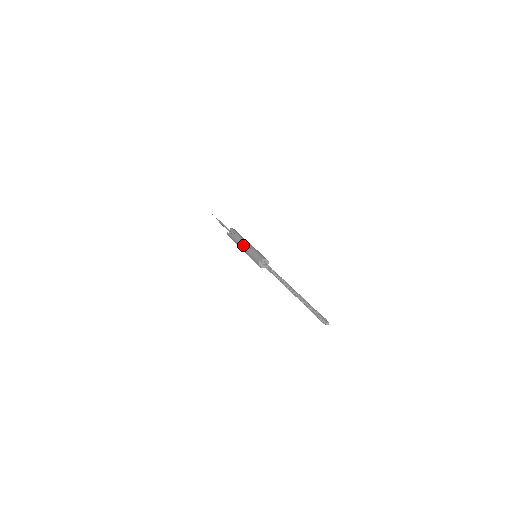
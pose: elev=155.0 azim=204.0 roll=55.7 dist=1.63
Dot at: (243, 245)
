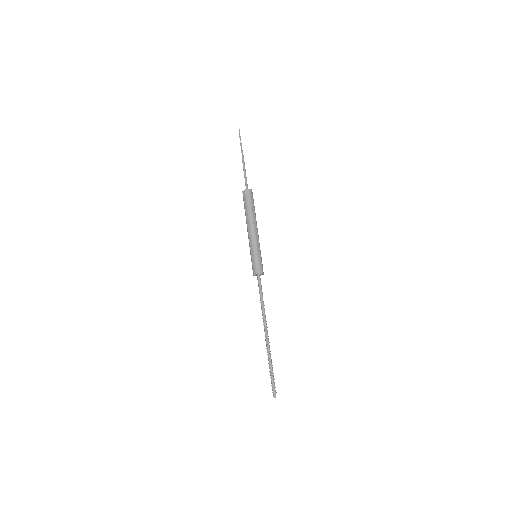
Dot at: (248, 233)
